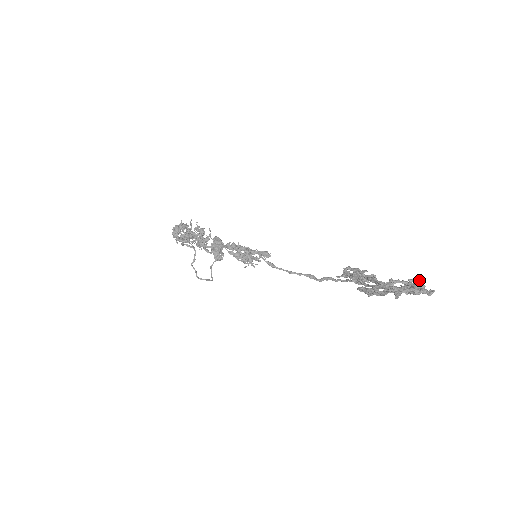
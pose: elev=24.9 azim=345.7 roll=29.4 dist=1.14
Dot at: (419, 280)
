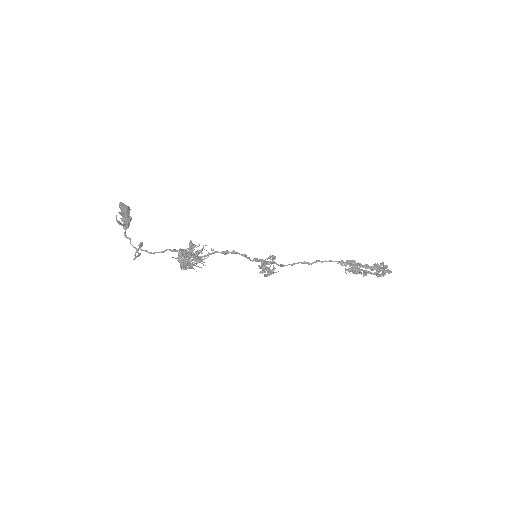
Dot at: occluded
